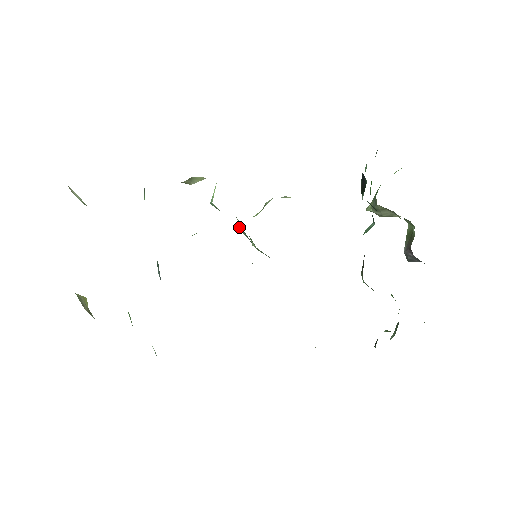
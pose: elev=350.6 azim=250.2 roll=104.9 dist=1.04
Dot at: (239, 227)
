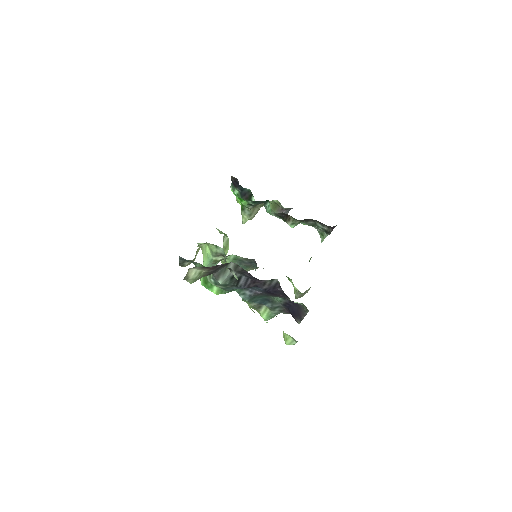
Dot at: occluded
